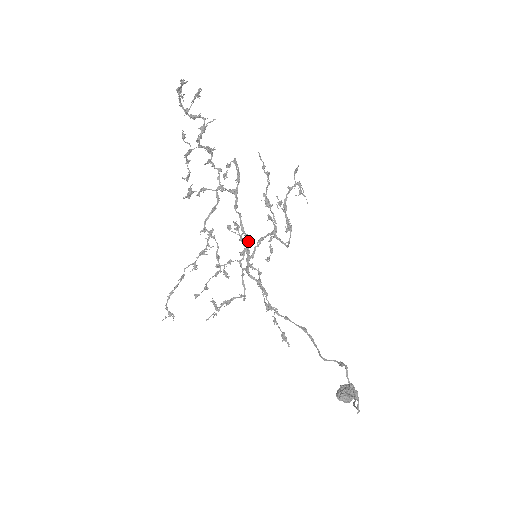
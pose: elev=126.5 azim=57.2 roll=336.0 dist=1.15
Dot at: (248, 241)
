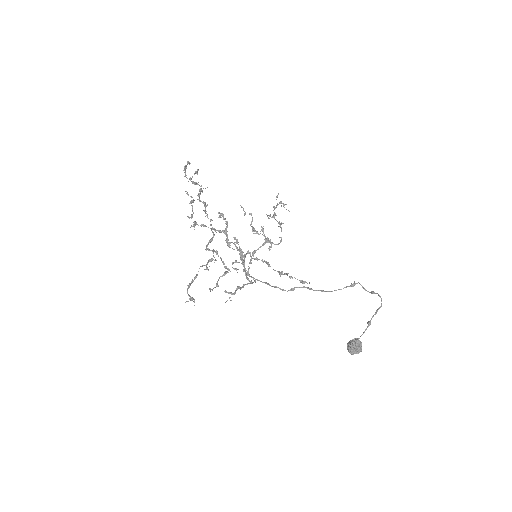
Dot at: (243, 257)
